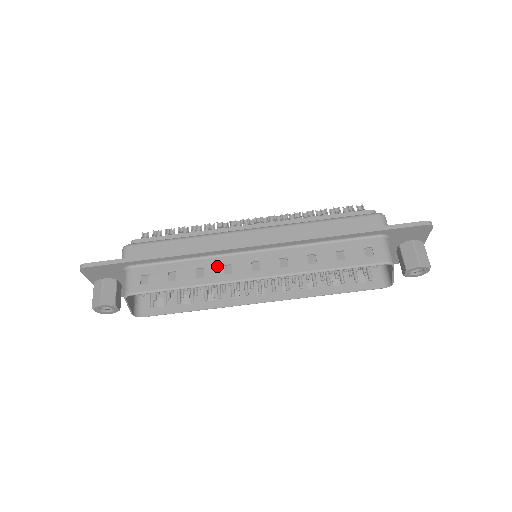
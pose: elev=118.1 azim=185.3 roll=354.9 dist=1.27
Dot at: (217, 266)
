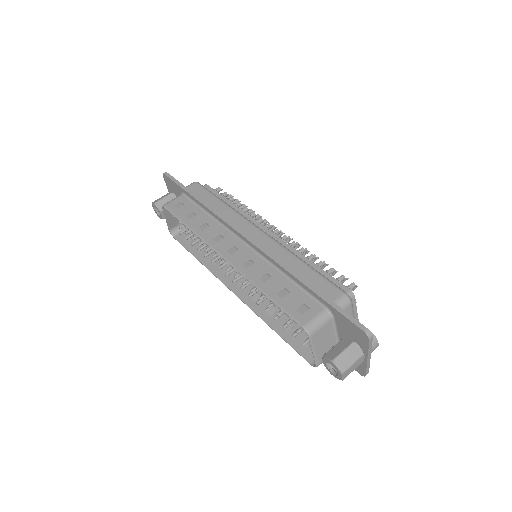
Dot at: (216, 231)
